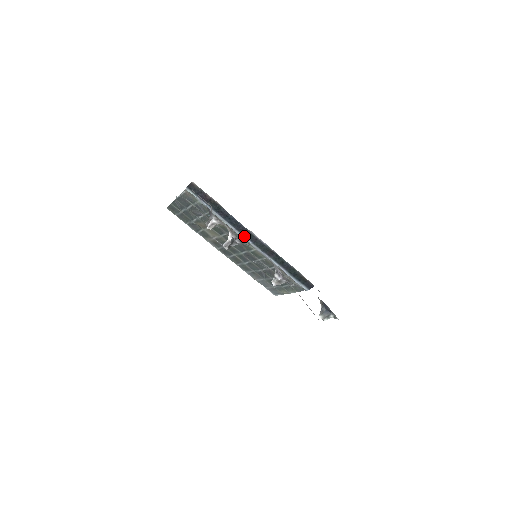
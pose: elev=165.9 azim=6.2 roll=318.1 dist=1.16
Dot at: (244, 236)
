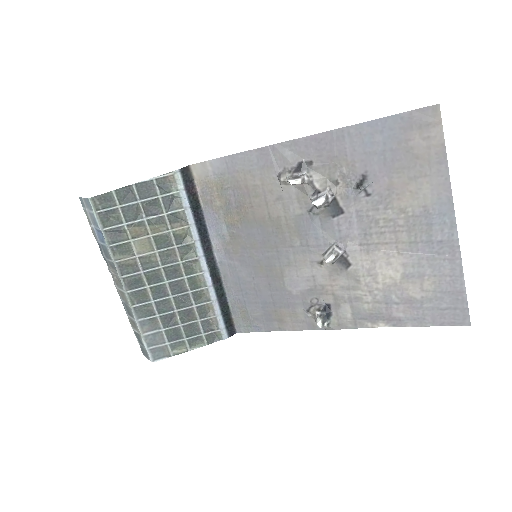
Dot at: (203, 251)
